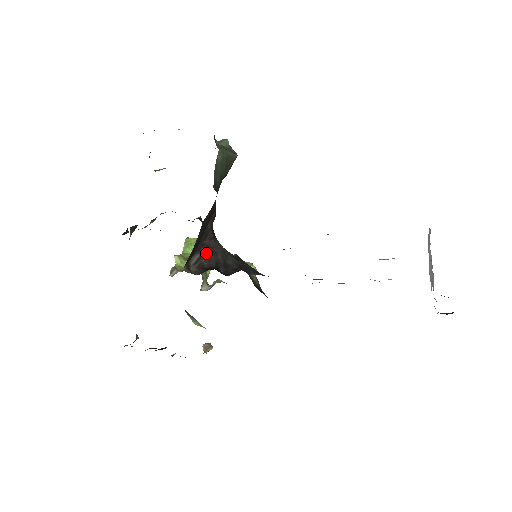
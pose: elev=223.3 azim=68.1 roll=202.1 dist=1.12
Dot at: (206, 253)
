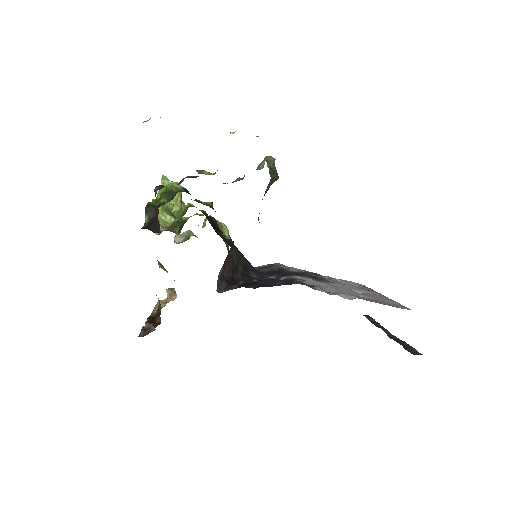
Dot at: (228, 264)
